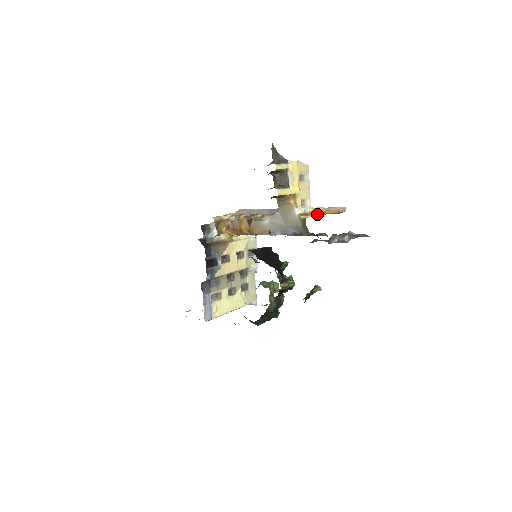
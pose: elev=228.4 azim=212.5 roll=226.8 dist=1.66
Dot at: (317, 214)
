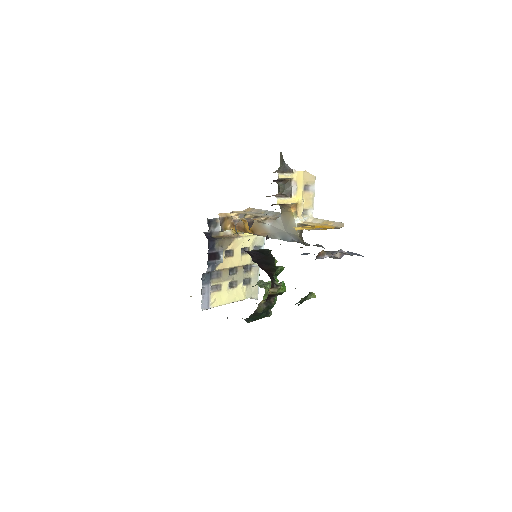
Dot at: (312, 228)
